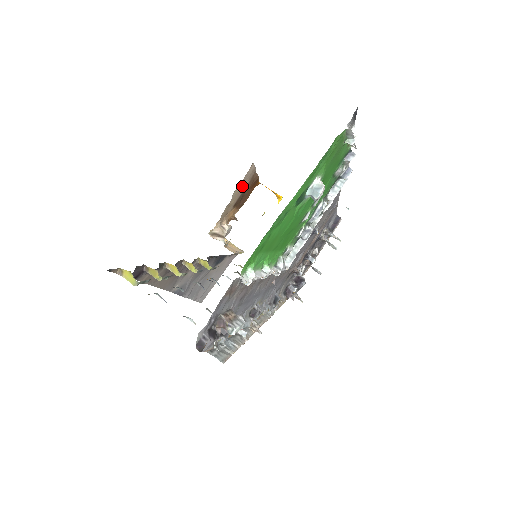
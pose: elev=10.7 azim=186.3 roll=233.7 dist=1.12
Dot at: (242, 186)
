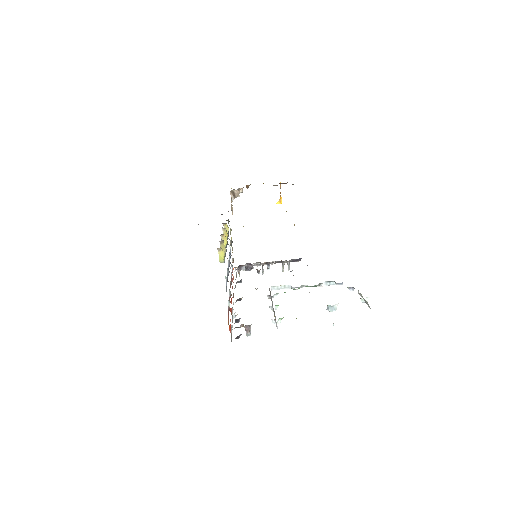
Dot at: occluded
